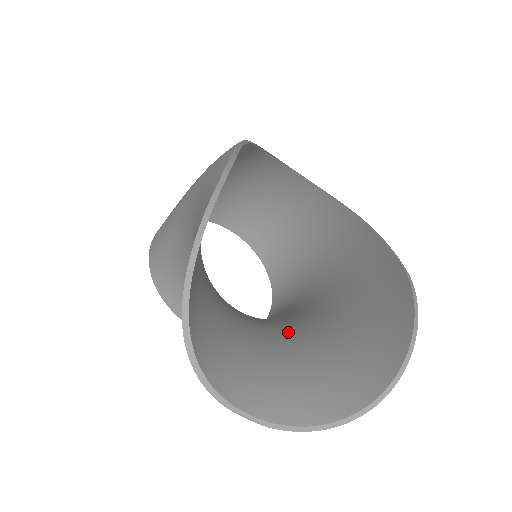
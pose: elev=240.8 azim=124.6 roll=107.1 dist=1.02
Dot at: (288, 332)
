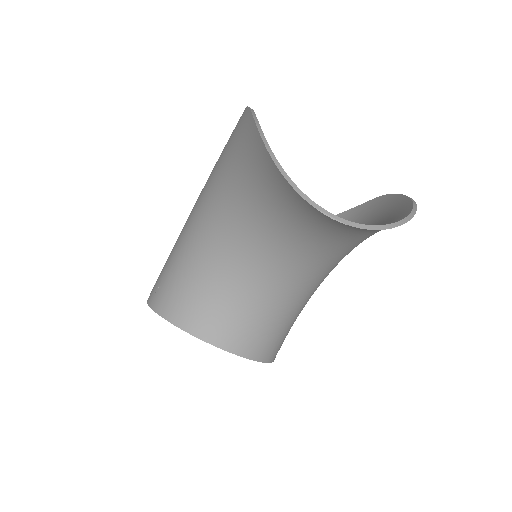
Dot at: (315, 256)
